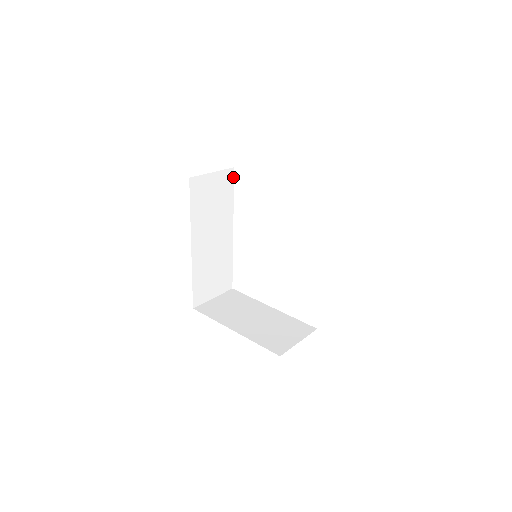
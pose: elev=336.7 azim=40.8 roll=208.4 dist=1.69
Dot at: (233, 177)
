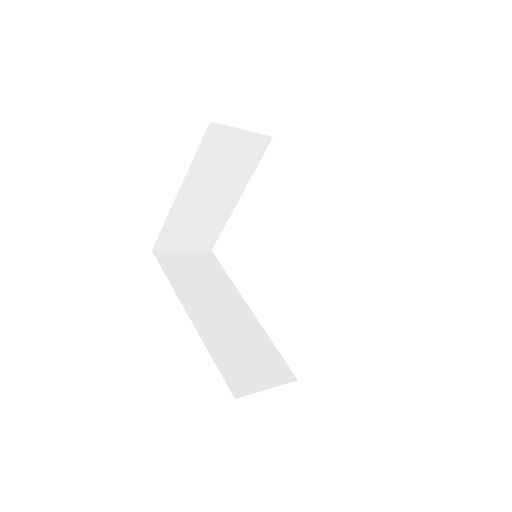
Dot at: (215, 259)
